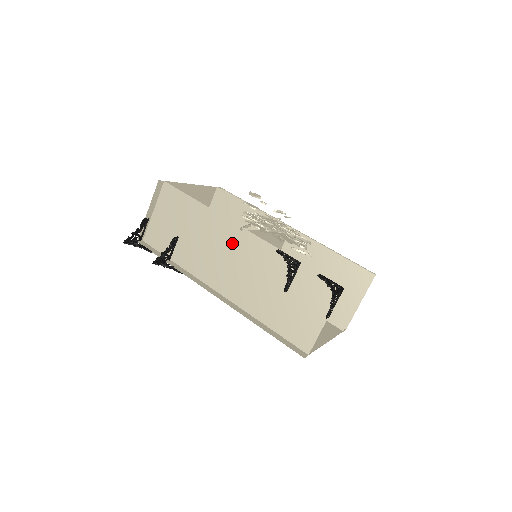
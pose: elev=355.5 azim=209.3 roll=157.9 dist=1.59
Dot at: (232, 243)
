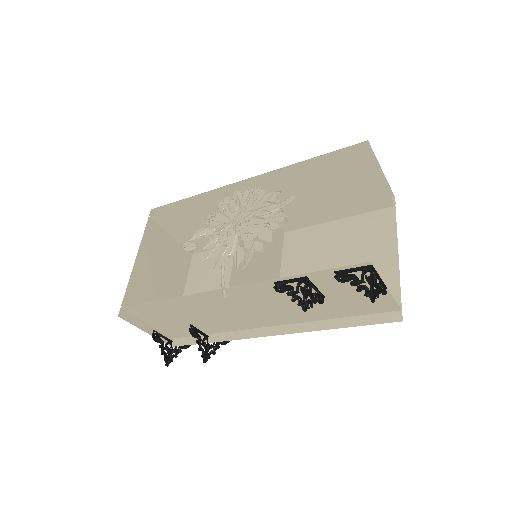
Dot at: (232, 301)
